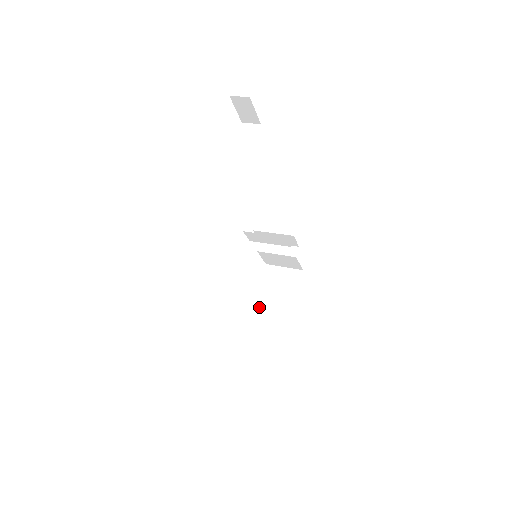
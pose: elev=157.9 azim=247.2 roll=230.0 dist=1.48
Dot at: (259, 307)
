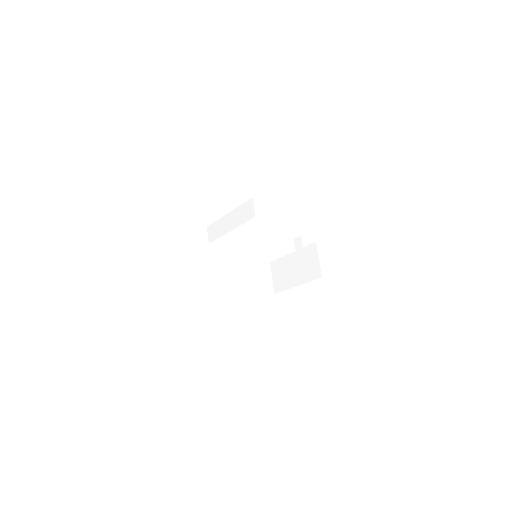
Dot at: (288, 259)
